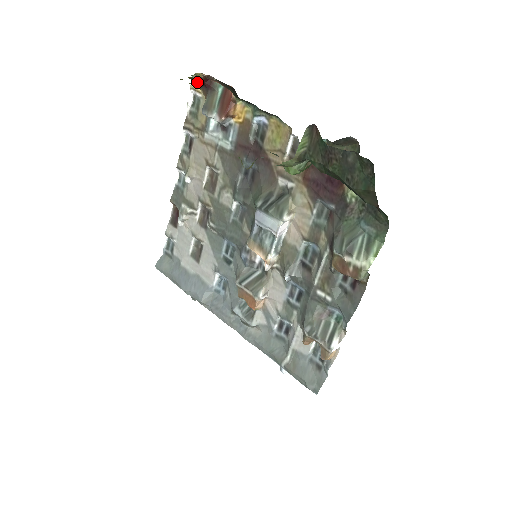
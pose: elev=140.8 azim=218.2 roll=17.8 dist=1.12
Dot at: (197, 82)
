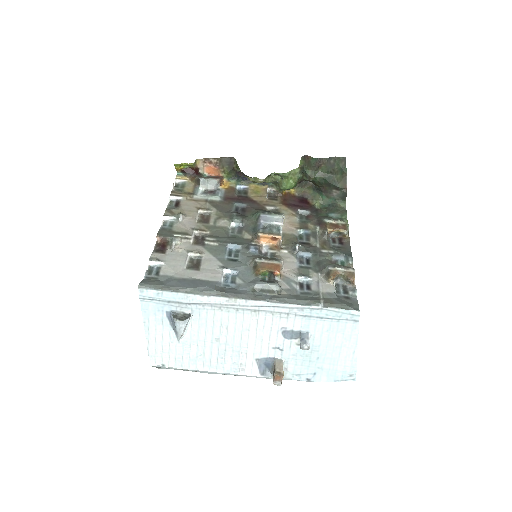
Dot at: (187, 172)
